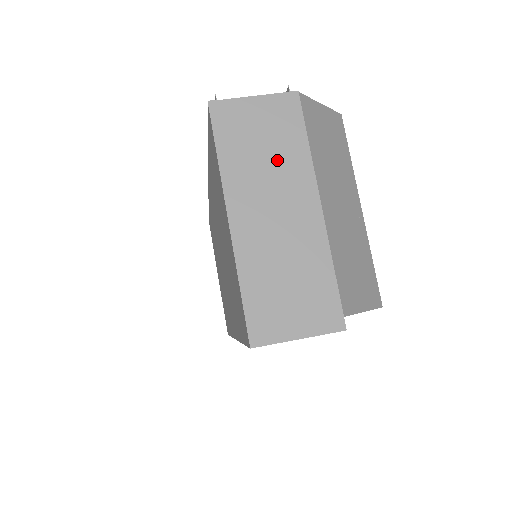
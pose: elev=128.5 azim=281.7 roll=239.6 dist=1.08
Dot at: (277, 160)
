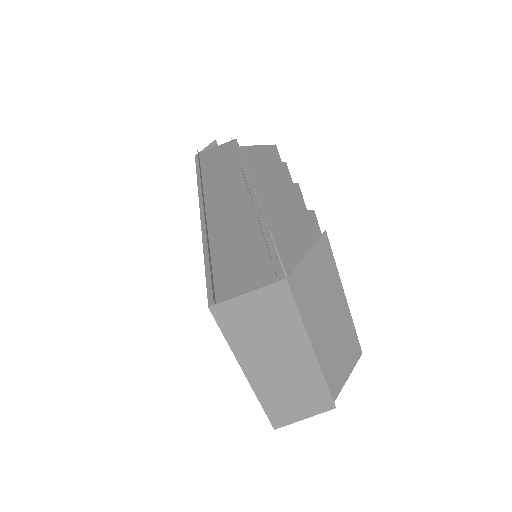
Dot at: (275, 332)
